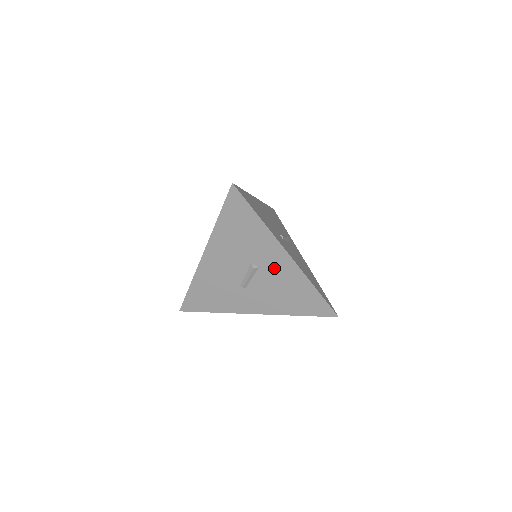
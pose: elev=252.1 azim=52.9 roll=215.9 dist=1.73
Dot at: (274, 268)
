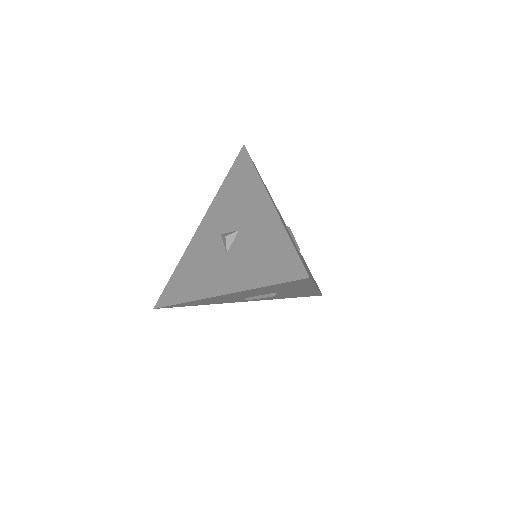
Dot at: (293, 292)
